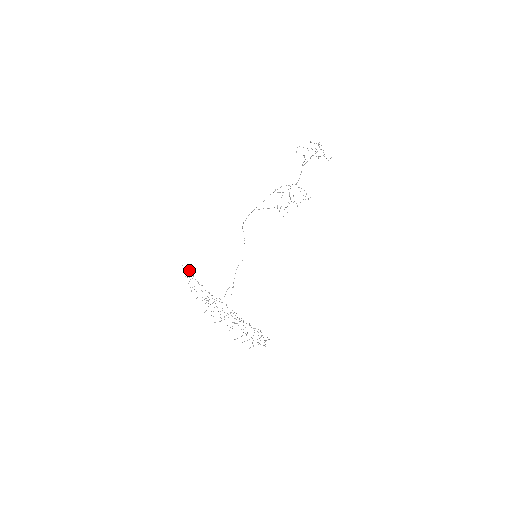
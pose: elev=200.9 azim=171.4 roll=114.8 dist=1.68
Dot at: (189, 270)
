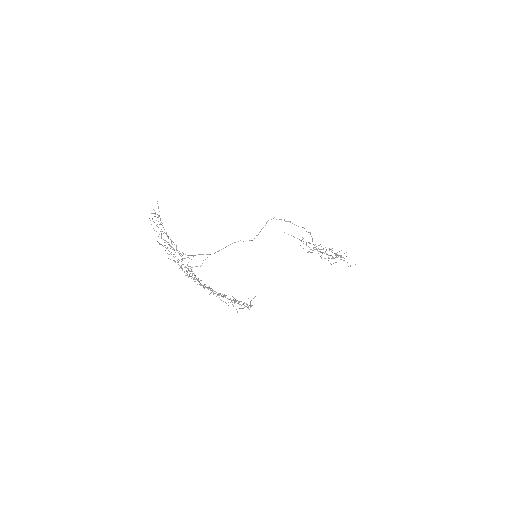
Dot at: occluded
